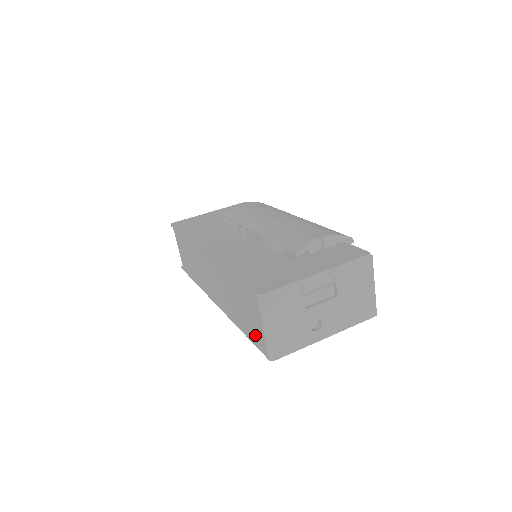
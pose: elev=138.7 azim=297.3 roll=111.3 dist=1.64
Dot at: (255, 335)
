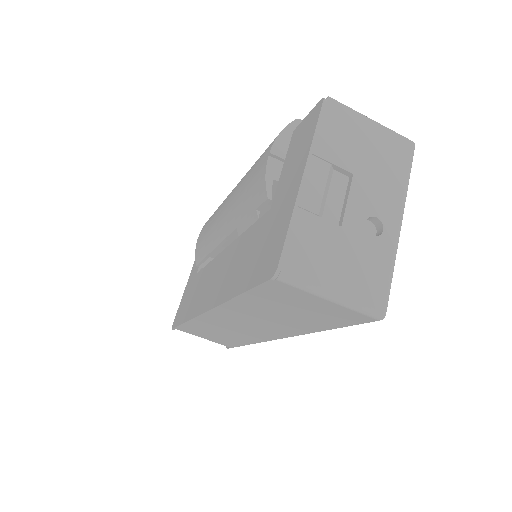
Dot at: (335, 317)
